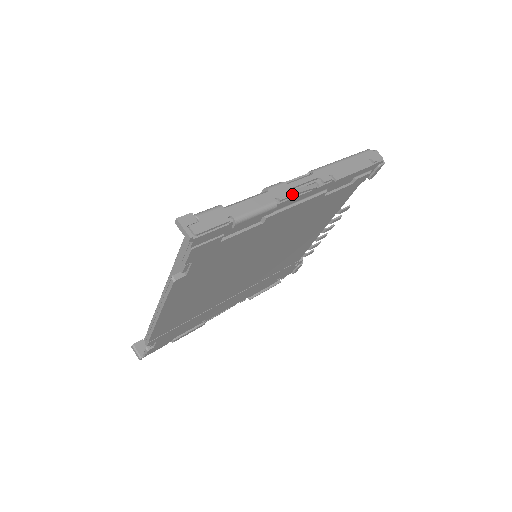
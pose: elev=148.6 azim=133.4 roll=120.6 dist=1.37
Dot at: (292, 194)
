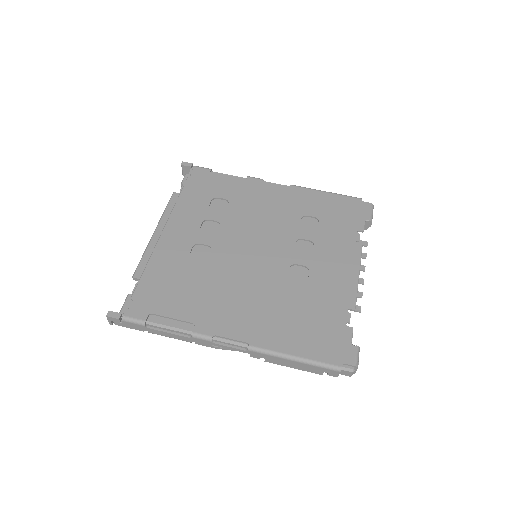
Dot at: occluded
